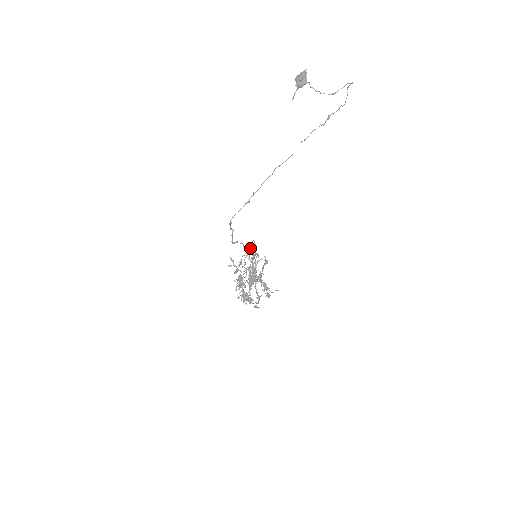
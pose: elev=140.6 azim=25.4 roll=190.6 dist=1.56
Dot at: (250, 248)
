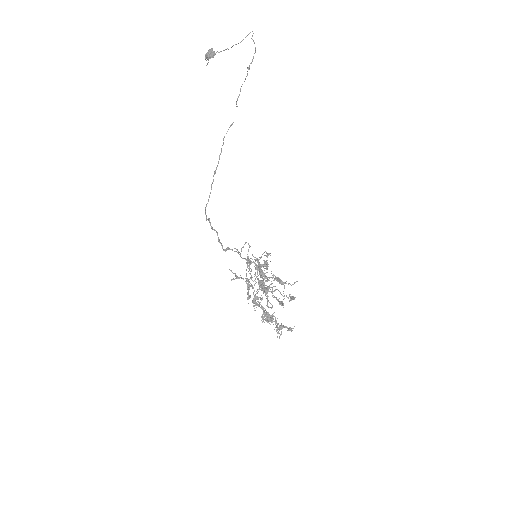
Dot at: occluded
